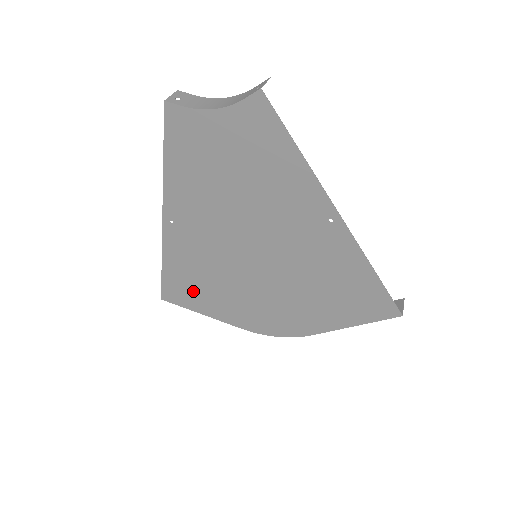
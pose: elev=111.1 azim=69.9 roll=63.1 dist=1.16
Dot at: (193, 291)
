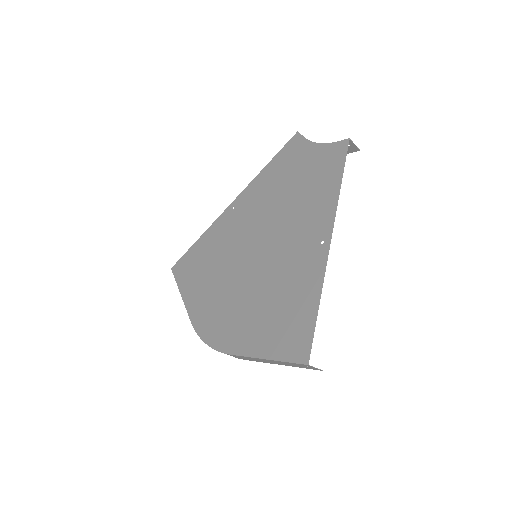
Dot at: (195, 269)
